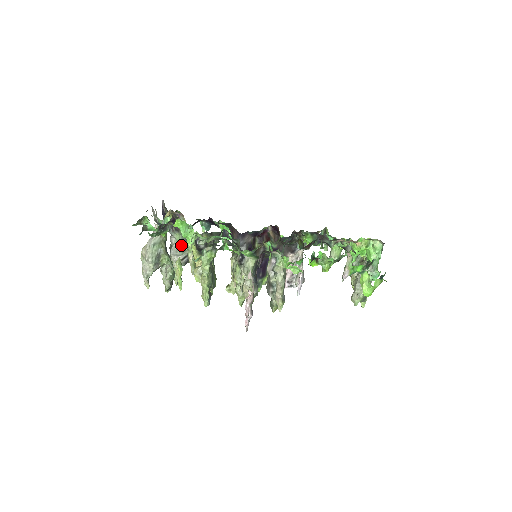
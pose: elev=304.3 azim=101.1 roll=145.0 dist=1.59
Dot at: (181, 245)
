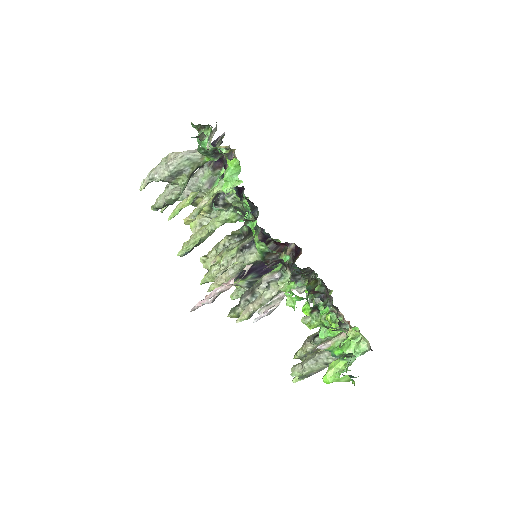
Dot at: (203, 183)
